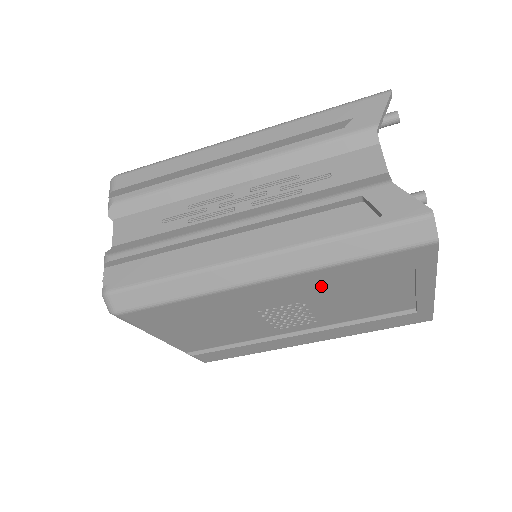
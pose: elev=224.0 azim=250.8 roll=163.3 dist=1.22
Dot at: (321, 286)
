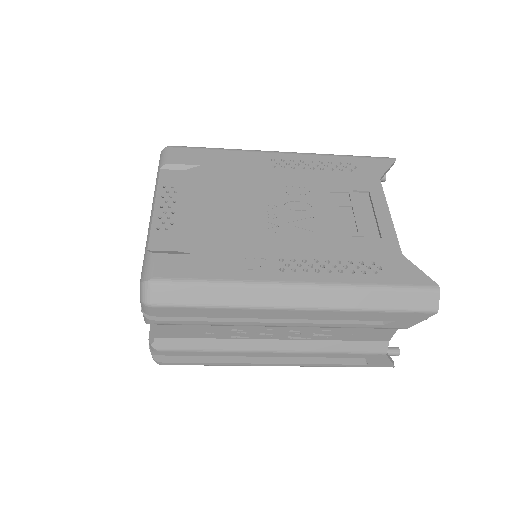
Dot at: occluded
